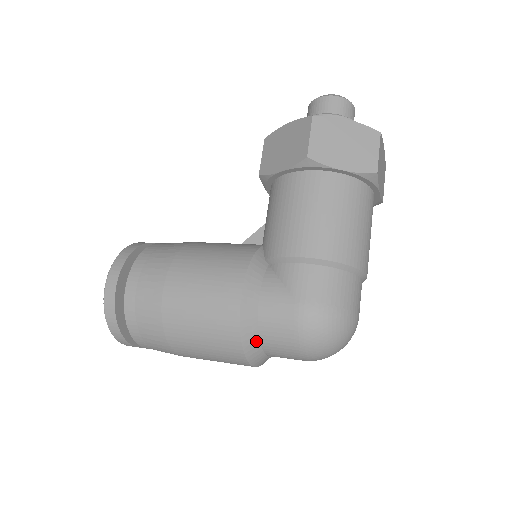
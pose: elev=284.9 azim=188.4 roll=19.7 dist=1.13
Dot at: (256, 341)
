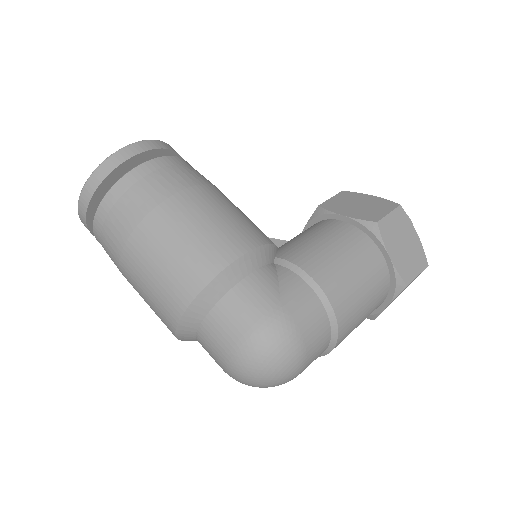
Dot at: (211, 304)
